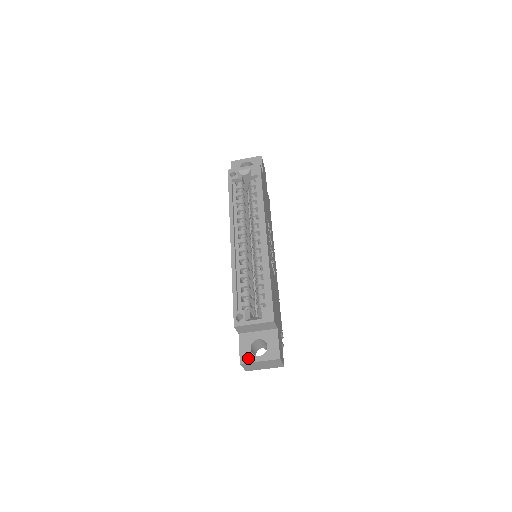
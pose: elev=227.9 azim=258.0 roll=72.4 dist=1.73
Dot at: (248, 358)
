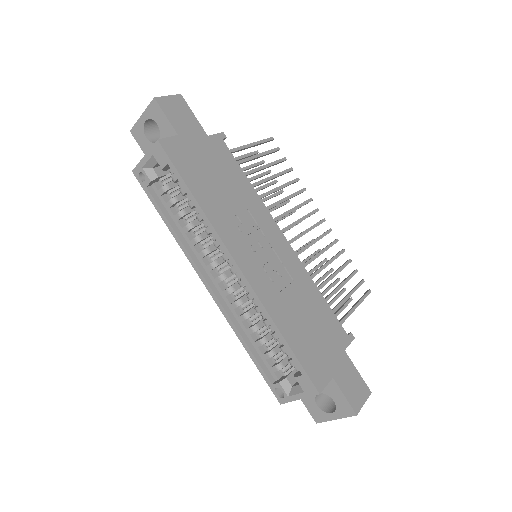
Dot at: (321, 417)
